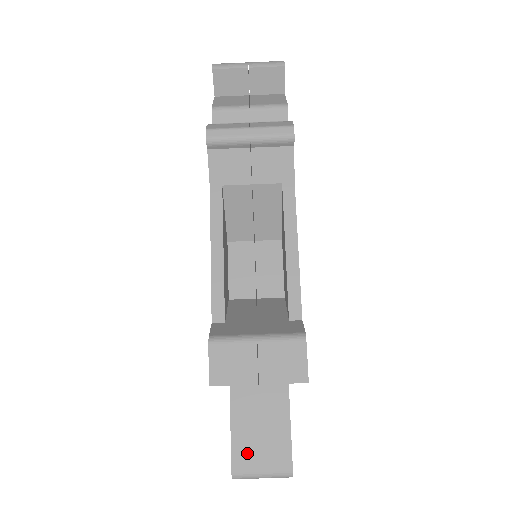
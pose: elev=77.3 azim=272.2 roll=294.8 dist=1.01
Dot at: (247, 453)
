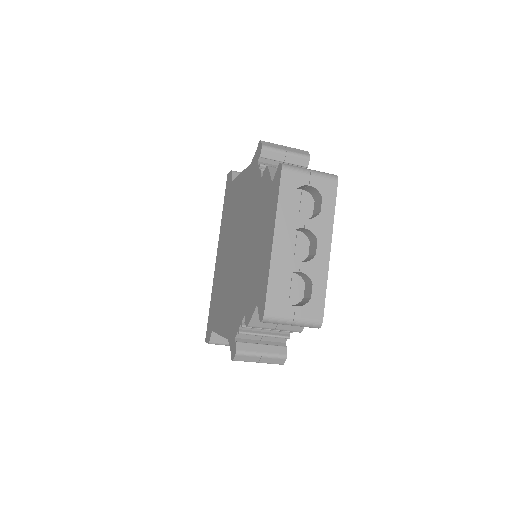
Dot at: occluded
